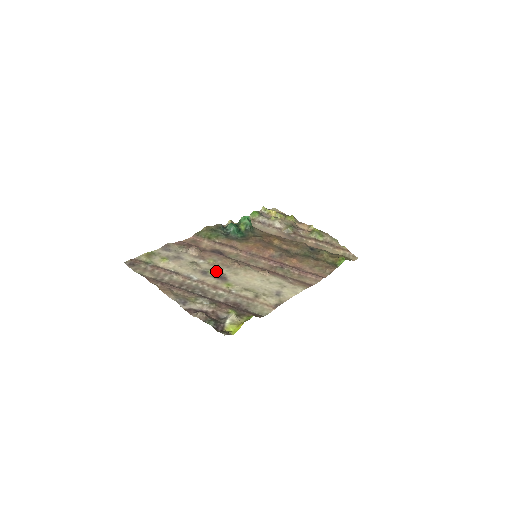
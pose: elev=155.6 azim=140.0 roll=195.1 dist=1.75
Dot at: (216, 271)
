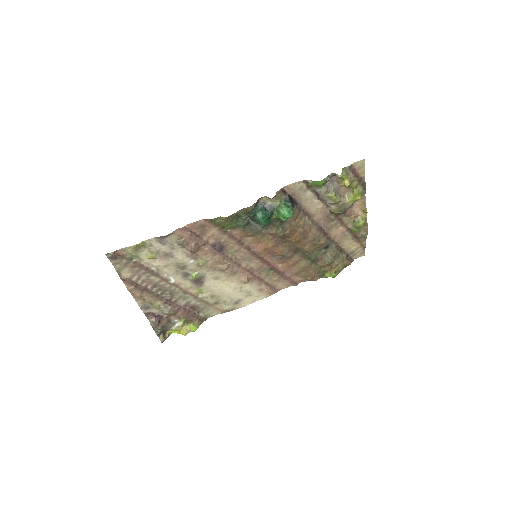
Dot at: (198, 276)
